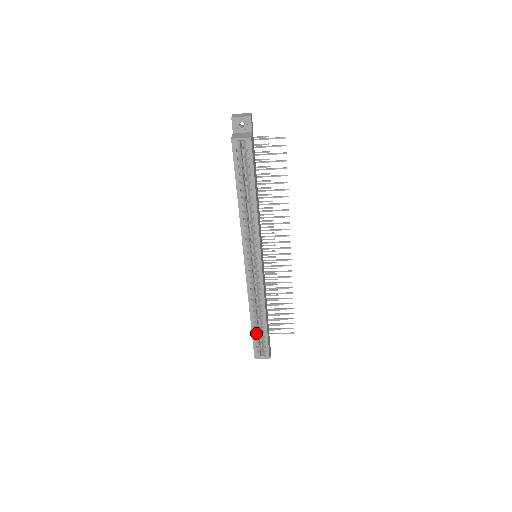
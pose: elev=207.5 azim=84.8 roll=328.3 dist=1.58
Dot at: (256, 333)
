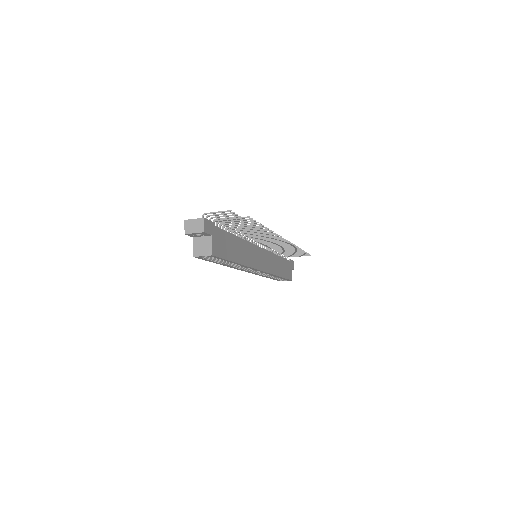
Dot at: occluded
